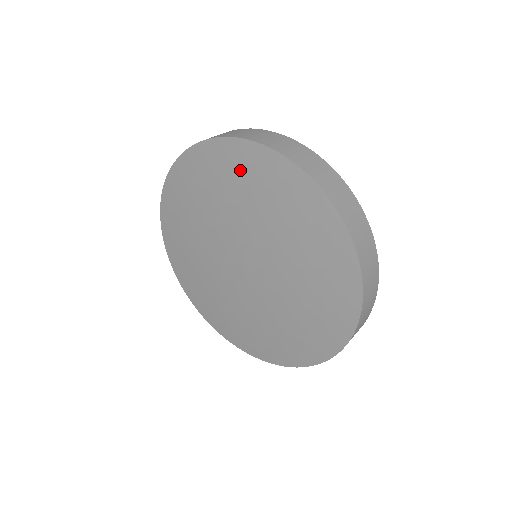
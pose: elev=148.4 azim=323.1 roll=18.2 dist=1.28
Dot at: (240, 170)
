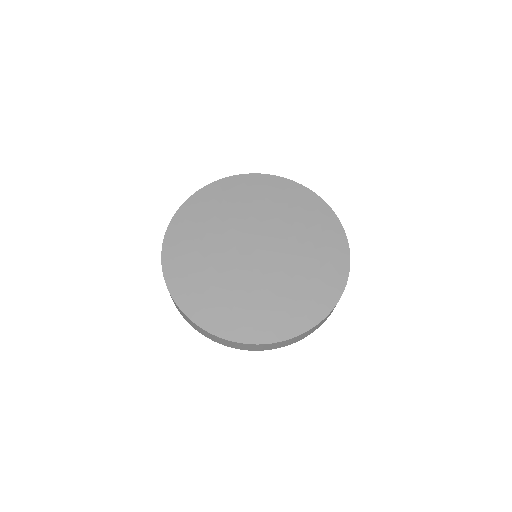
Dot at: (285, 194)
